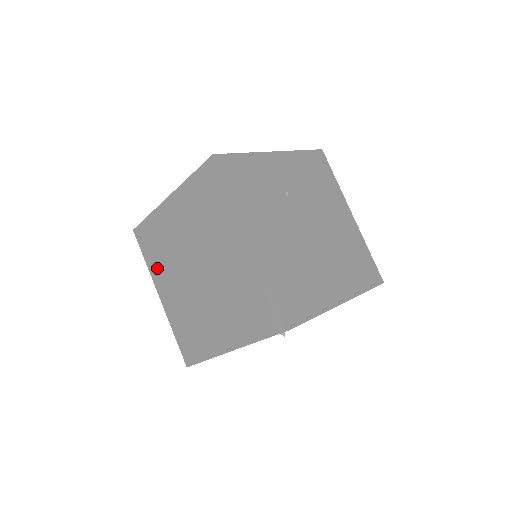
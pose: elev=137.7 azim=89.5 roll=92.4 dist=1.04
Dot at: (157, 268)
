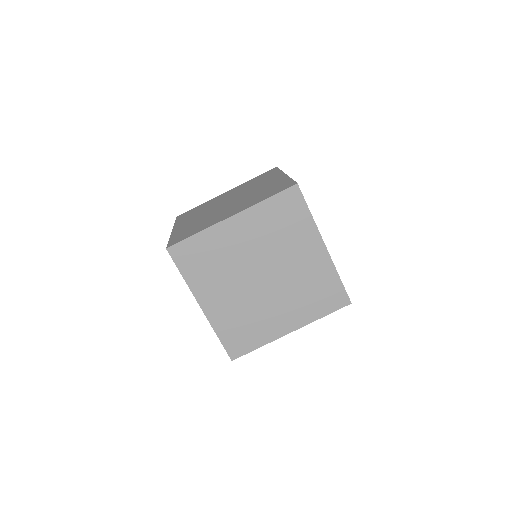
Dot at: (202, 281)
